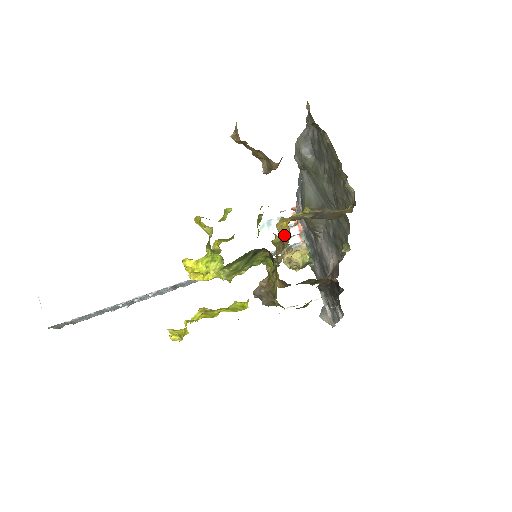
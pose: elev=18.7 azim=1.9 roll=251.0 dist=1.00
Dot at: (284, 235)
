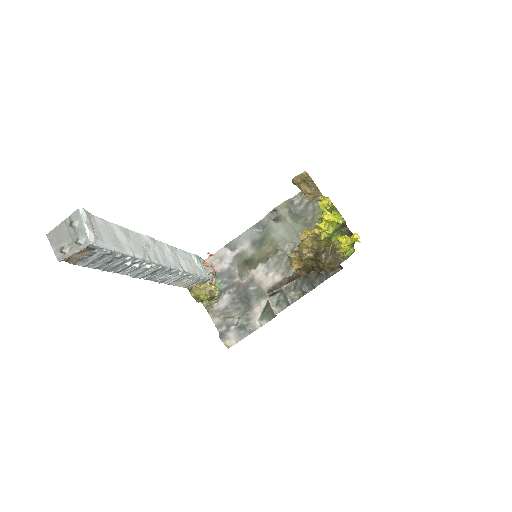
Dot at: (318, 234)
